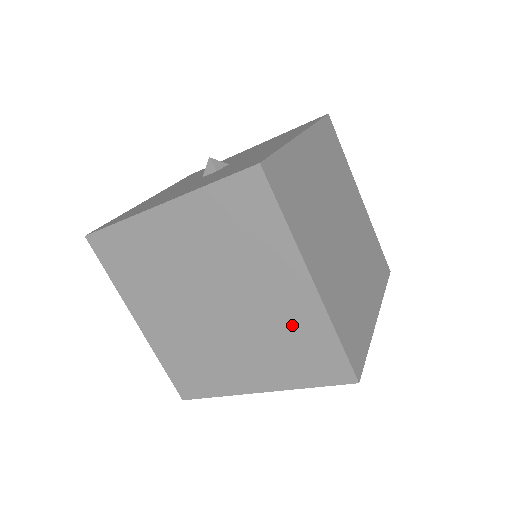
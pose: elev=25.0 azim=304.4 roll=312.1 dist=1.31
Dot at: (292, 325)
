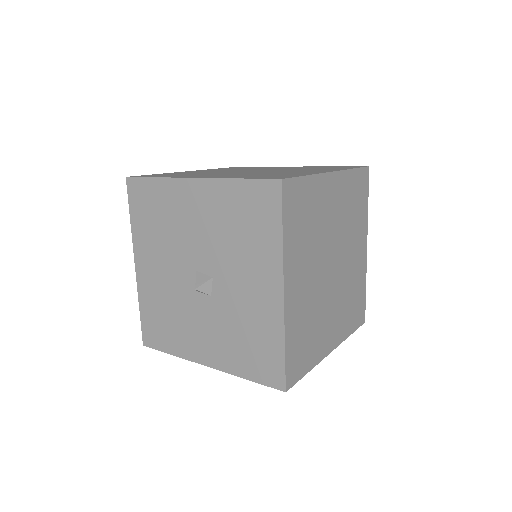
Dot at: occluded
